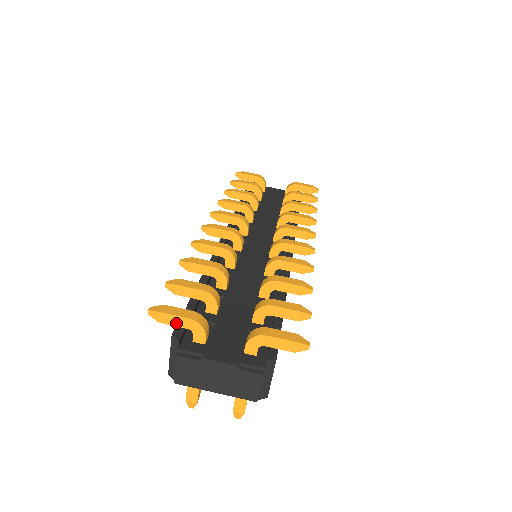
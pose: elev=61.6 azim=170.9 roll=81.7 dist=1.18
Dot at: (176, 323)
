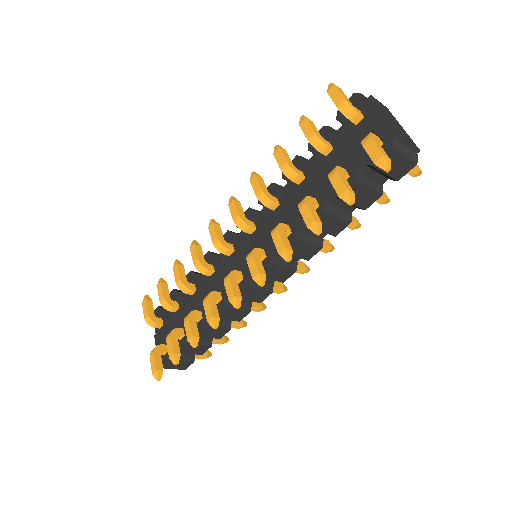
Dot at: occluded
